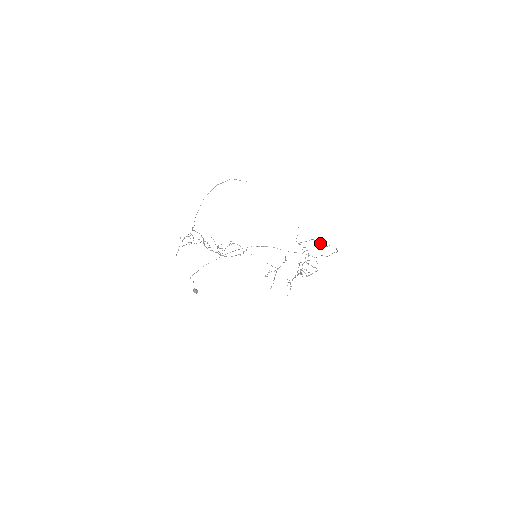
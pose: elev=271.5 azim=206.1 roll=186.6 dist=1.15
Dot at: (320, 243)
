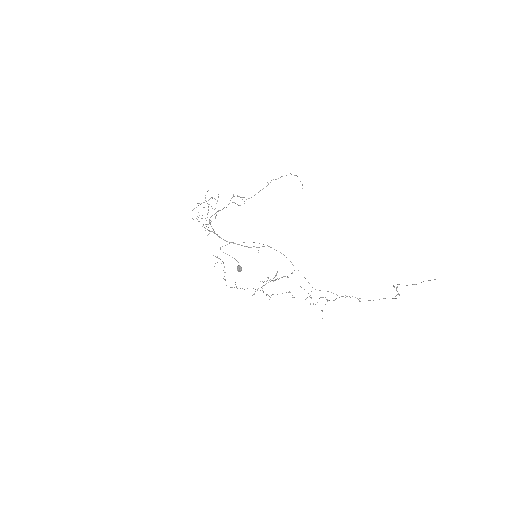
Dot at: occluded
